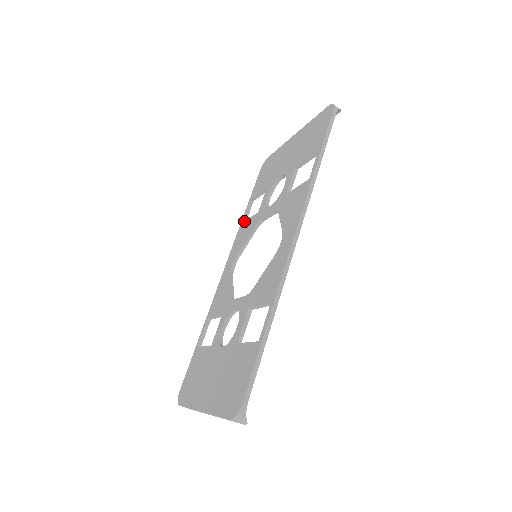
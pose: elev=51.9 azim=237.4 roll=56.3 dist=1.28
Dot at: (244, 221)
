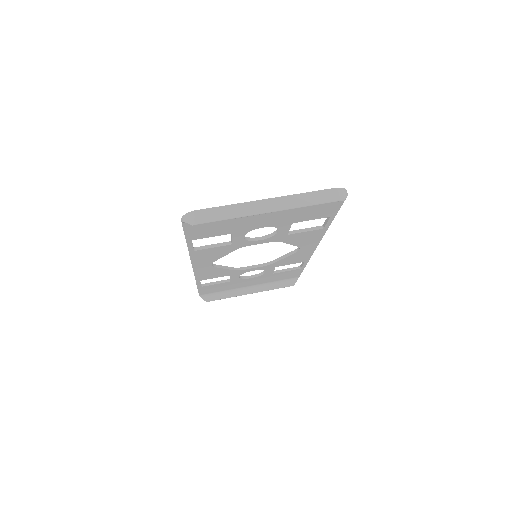
Dot at: occluded
